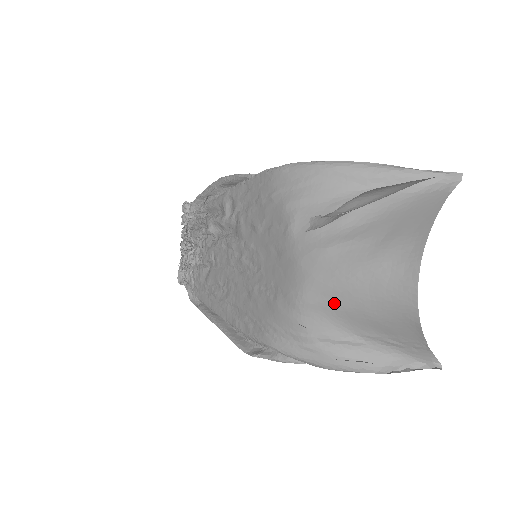
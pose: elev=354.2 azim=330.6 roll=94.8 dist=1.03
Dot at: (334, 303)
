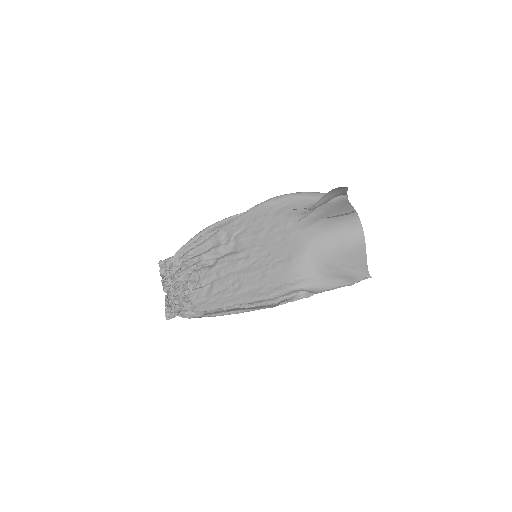
Dot at: (326, 248)
